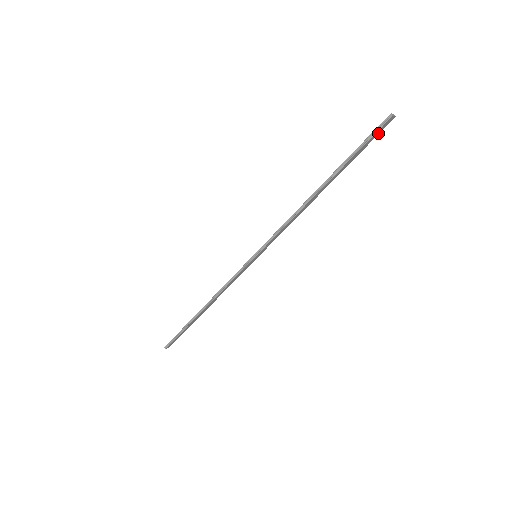
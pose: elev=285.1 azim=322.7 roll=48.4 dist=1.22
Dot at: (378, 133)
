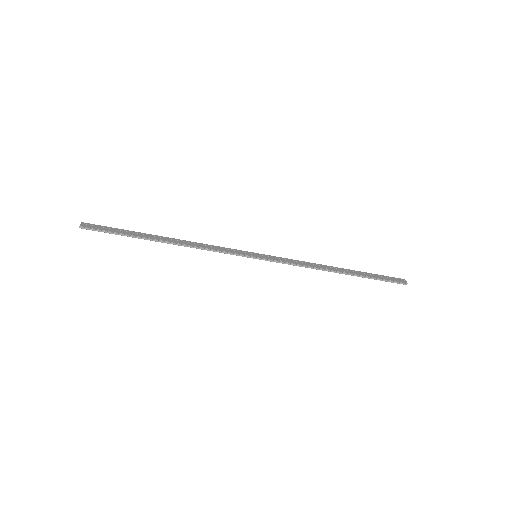
Dot at: (391, 279)
